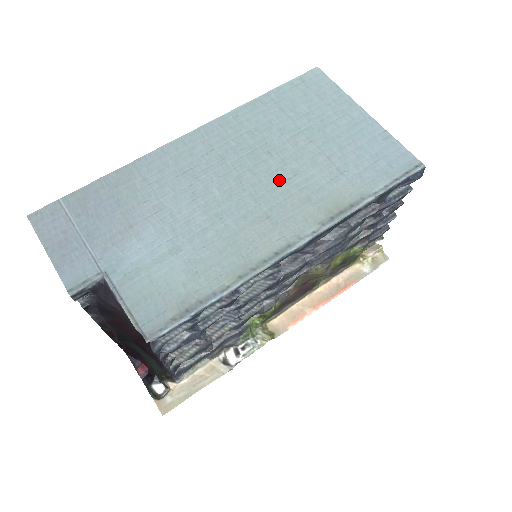
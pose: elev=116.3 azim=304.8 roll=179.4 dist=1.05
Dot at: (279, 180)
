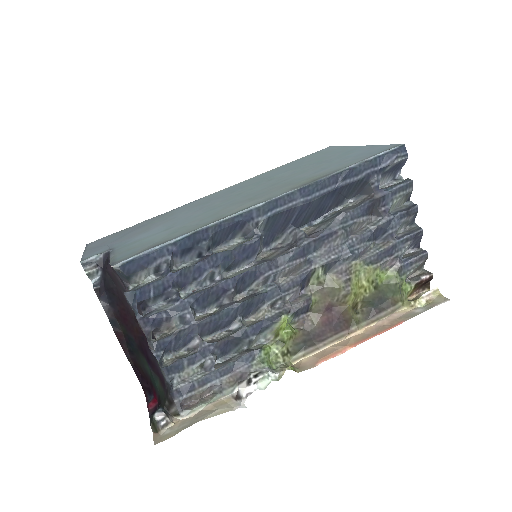
Dot at: (270, 185)
